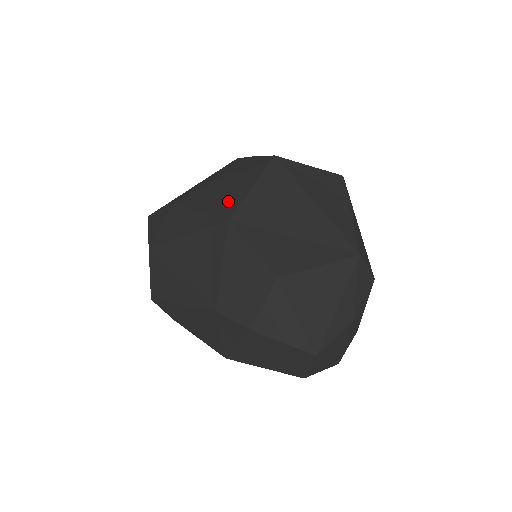
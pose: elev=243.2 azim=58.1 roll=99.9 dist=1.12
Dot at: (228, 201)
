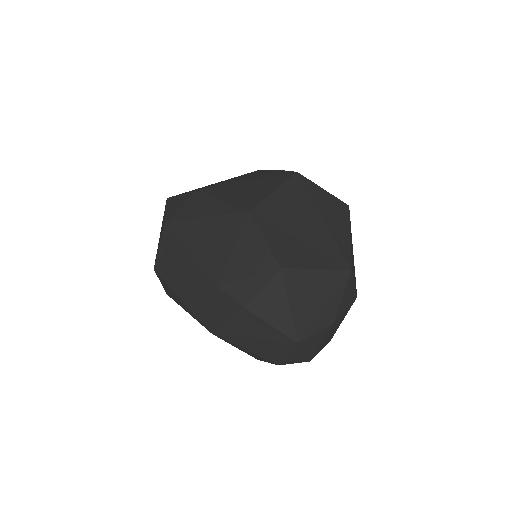
Dot at: (250, 197)
